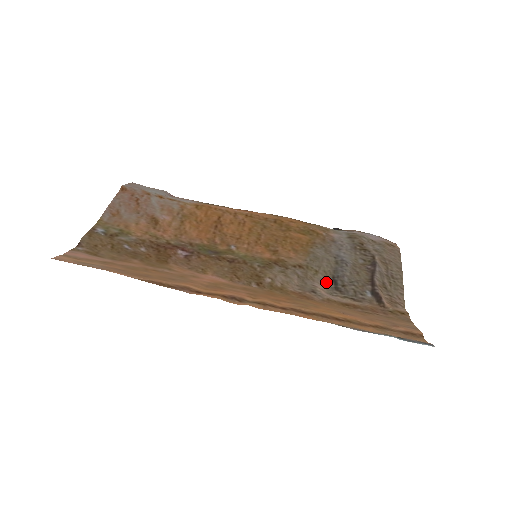
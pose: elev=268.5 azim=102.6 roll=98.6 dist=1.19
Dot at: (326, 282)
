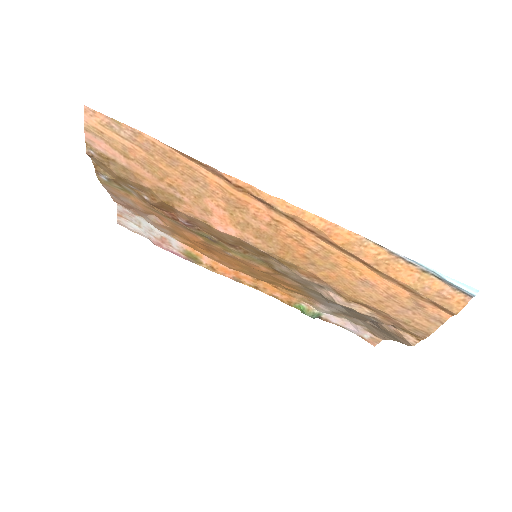
Dot at: (327, 299)
